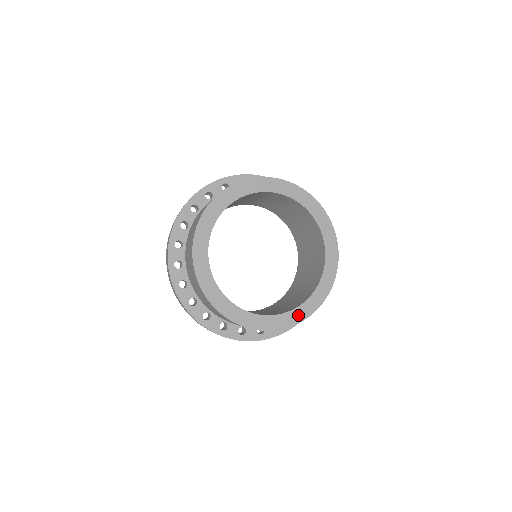
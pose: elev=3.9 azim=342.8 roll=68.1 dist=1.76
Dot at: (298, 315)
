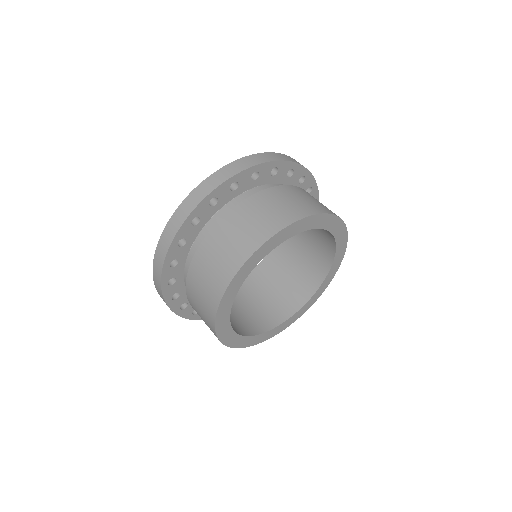
Dot at: (328, 280)
